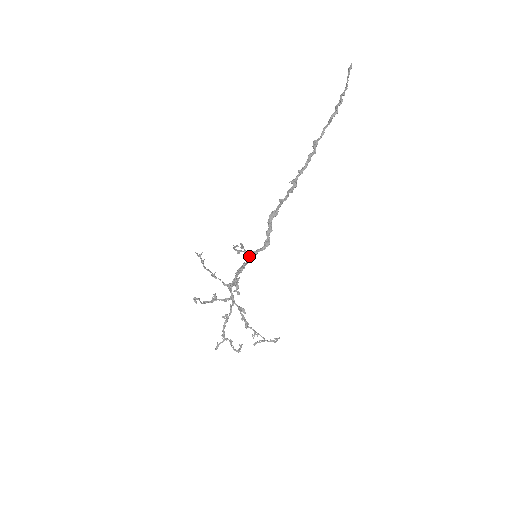
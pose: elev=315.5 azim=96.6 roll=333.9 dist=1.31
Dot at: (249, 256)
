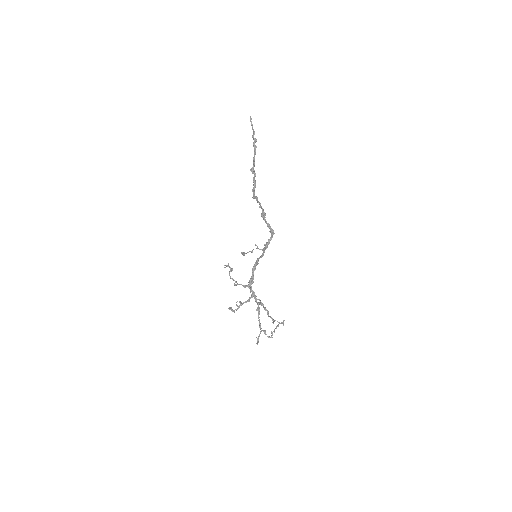
Dot at: (264, 247)
